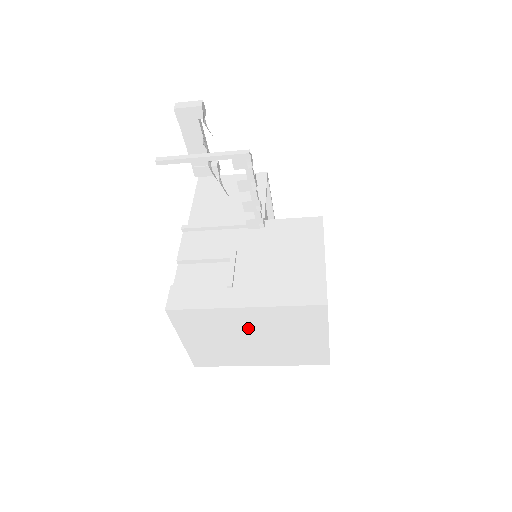
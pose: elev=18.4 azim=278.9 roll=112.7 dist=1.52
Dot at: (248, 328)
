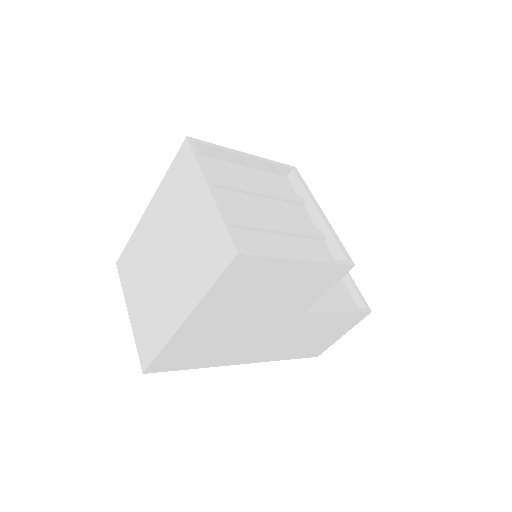
Dot at: (157, 240)
